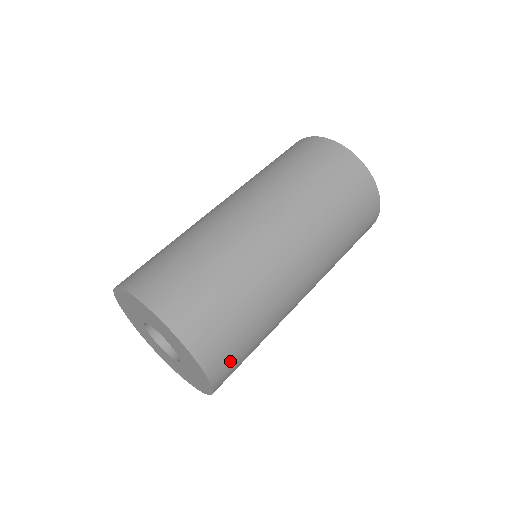
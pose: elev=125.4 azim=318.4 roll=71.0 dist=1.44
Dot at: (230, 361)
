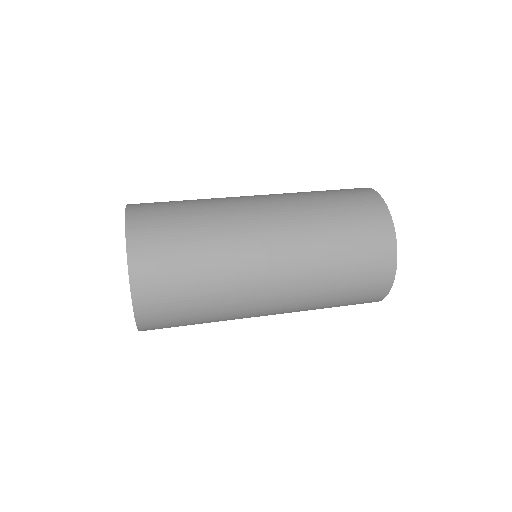
Dot at: (154, 247)
